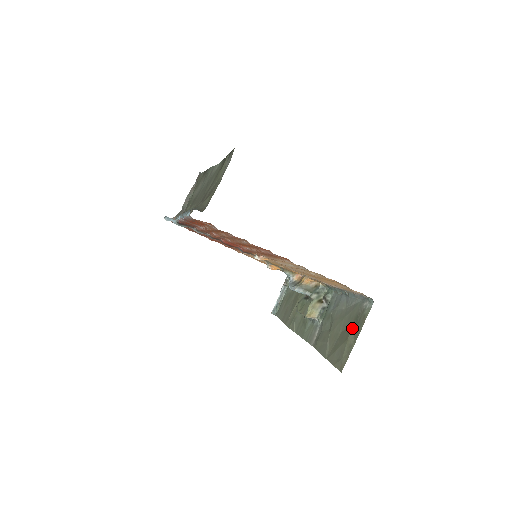
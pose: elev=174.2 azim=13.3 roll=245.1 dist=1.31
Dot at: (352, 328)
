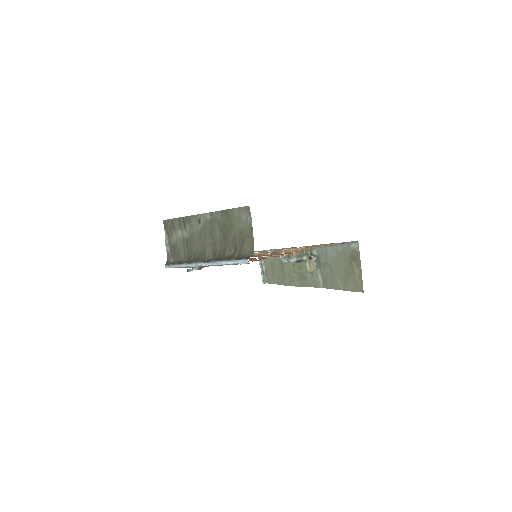
Dot at: (352, 264)
